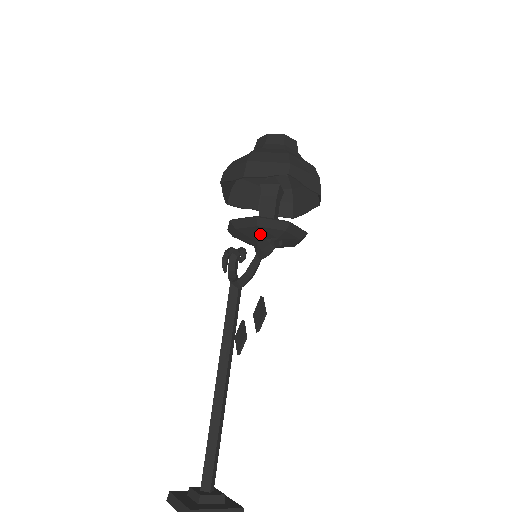
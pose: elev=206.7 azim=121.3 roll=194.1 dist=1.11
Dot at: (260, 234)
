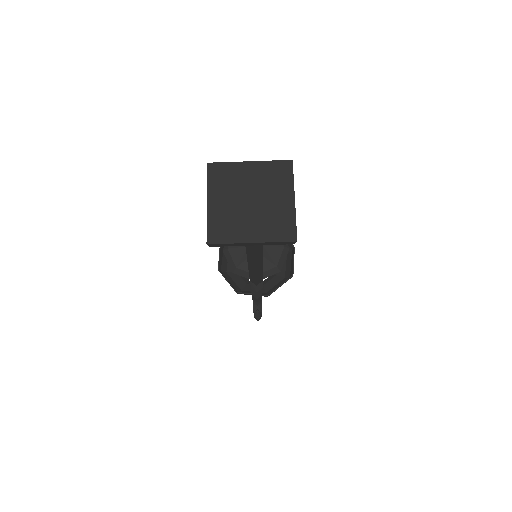
Dot at: occluded
